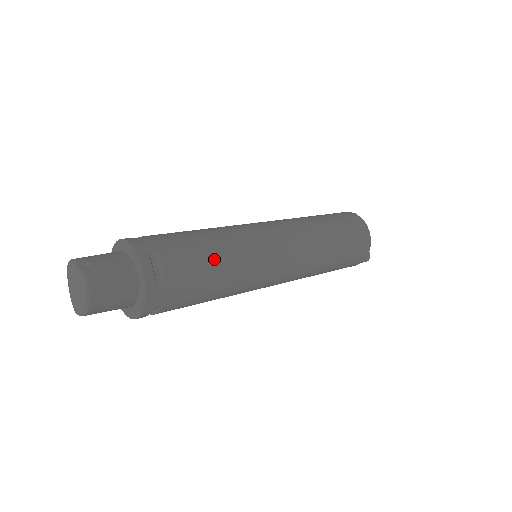
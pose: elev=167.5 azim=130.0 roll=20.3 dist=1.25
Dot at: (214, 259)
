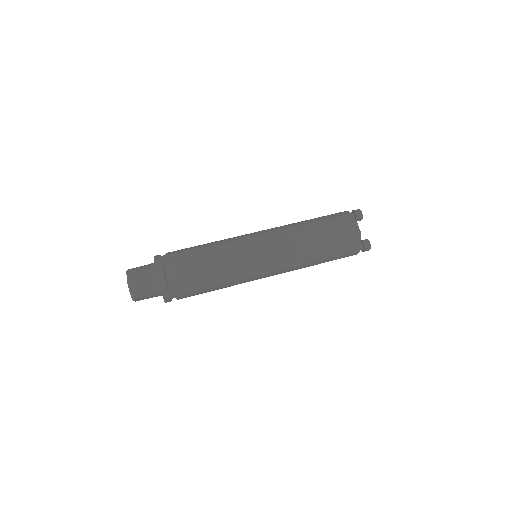
Dot at: (207, 267)
